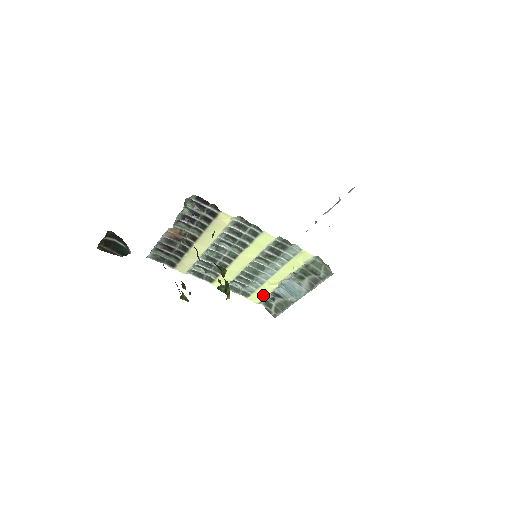
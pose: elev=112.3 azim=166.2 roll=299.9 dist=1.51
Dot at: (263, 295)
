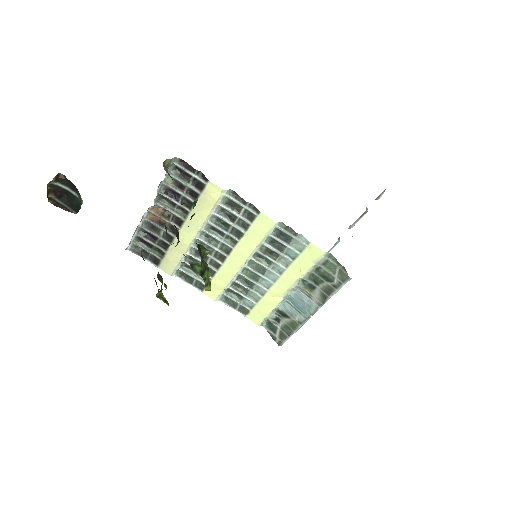
Dot at: (265, 312)
